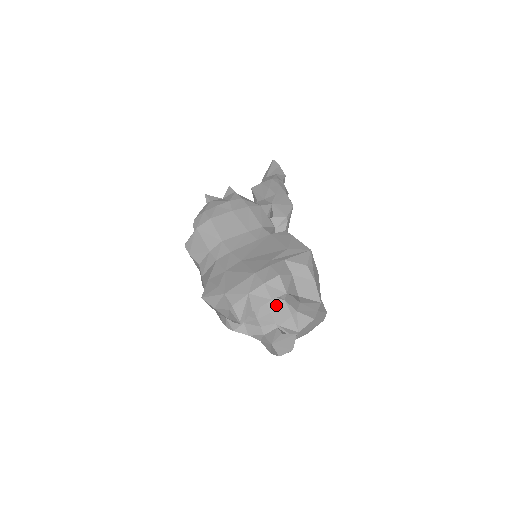
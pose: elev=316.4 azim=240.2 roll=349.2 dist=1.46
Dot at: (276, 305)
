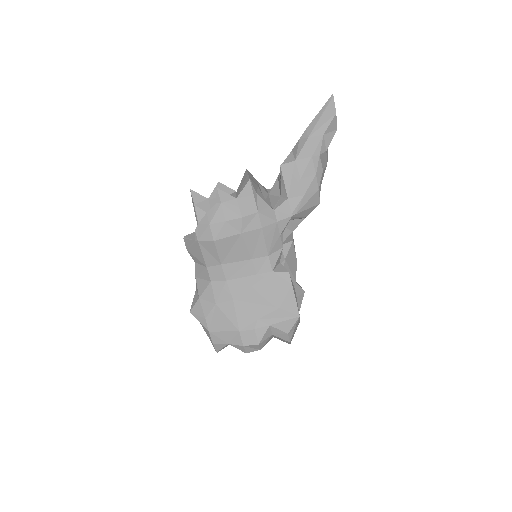
Dot at: occluded
